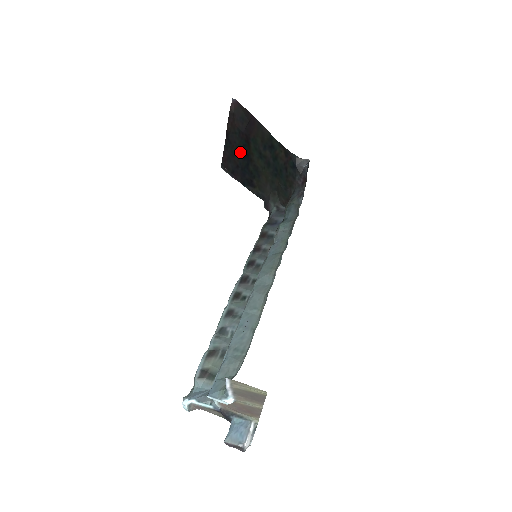
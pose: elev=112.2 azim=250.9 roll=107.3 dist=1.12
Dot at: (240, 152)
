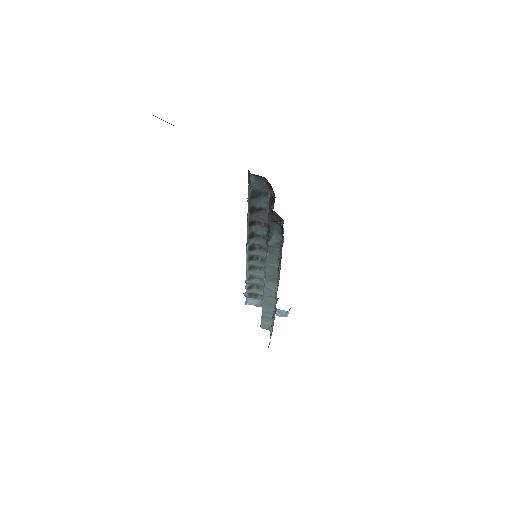
Dot at: occluded
